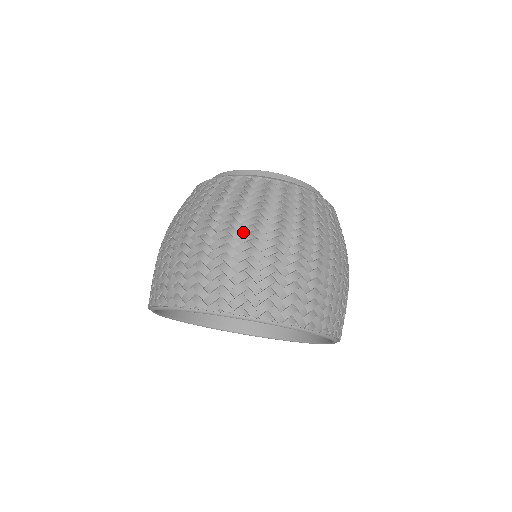
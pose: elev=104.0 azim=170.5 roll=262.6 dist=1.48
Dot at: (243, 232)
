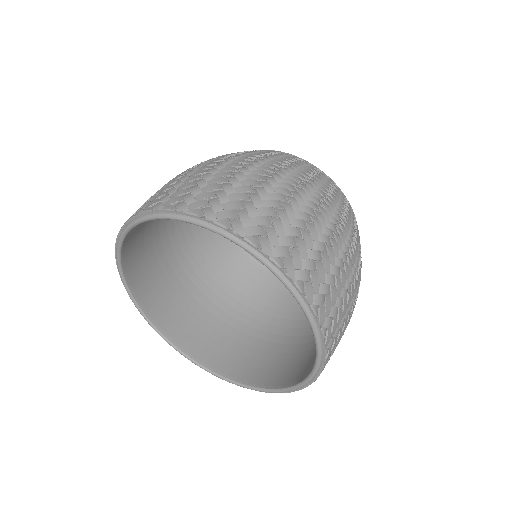
Dot at: (260, 168)
